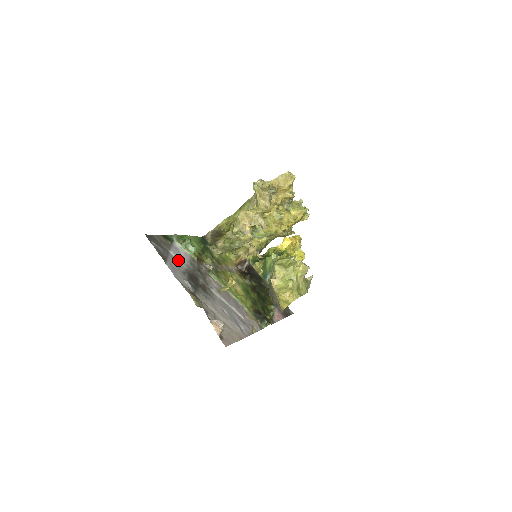
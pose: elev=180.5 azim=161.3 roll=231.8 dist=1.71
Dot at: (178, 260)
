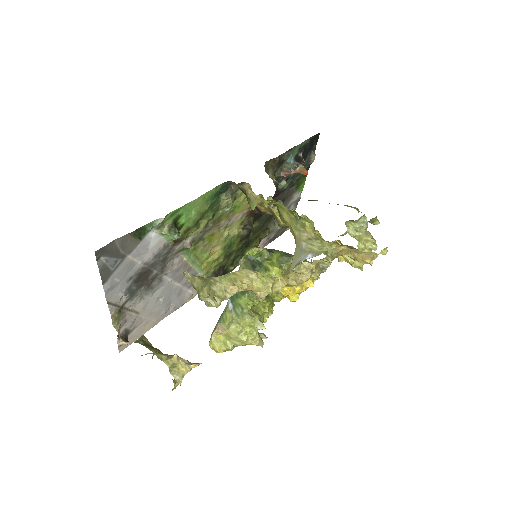
Dot at: (135, 261)
